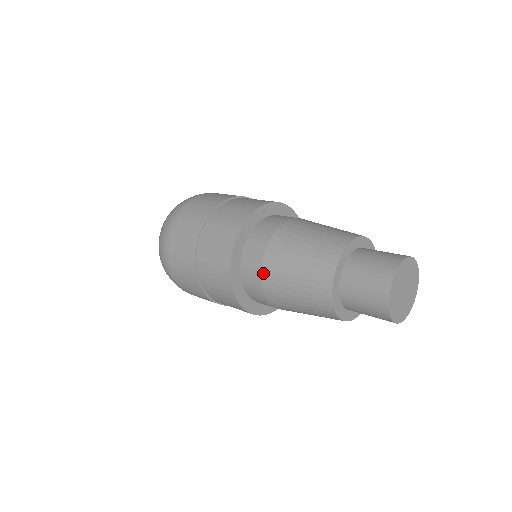
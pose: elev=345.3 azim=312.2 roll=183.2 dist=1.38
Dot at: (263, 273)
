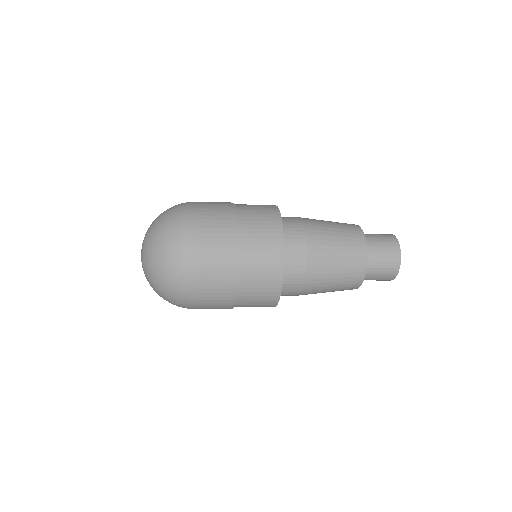
Dot at: (307, 278)
